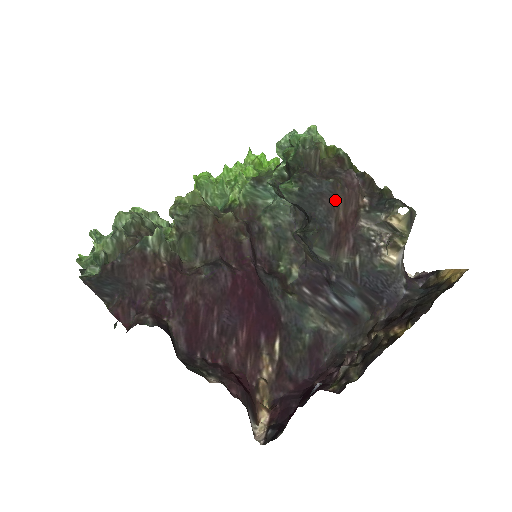
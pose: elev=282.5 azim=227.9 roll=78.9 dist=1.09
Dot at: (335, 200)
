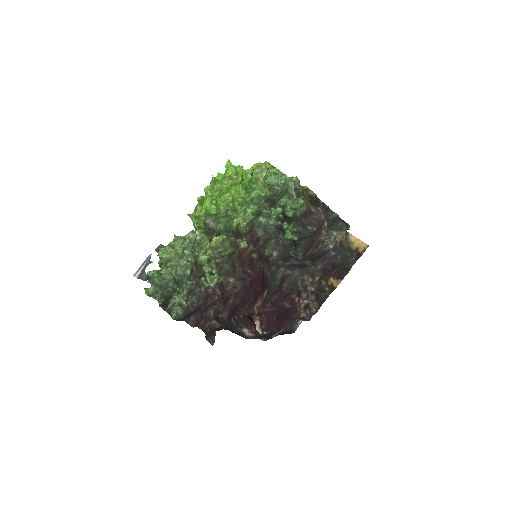
Dot at: (313, 235)
